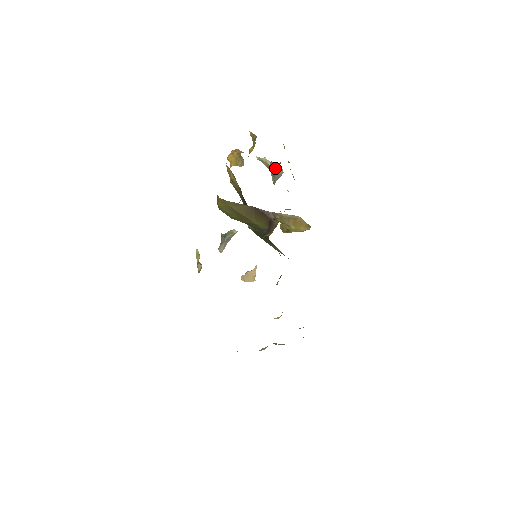
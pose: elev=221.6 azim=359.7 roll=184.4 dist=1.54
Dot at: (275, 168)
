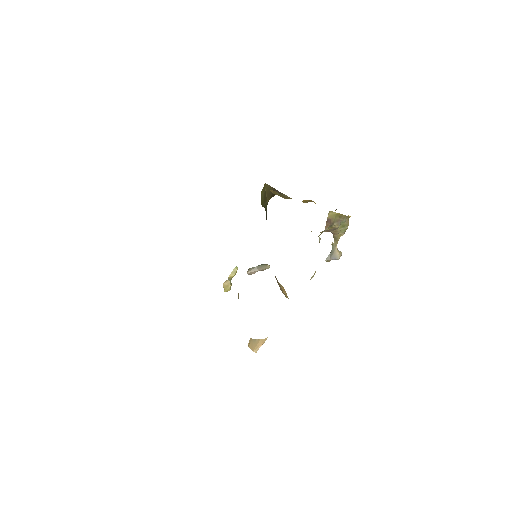
Dot at: (334, 243)
